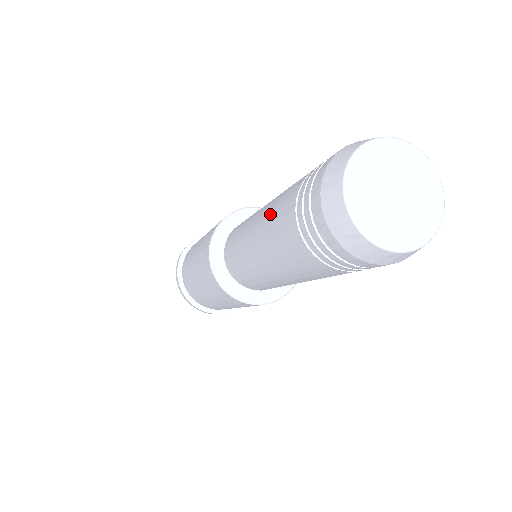
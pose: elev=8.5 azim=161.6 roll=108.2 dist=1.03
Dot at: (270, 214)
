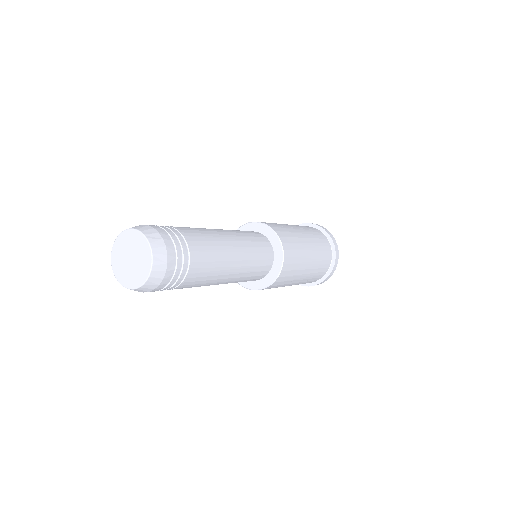
Dot at: occluded
